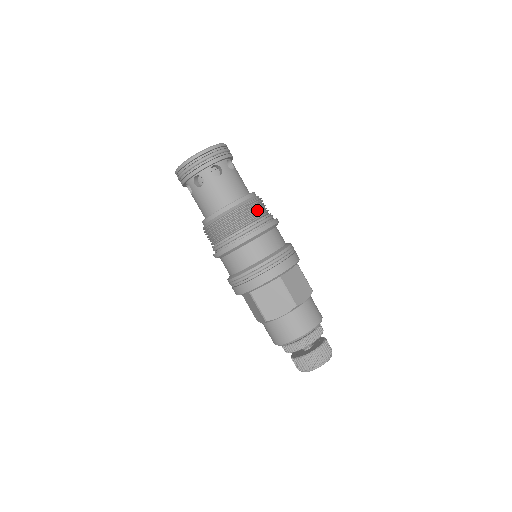
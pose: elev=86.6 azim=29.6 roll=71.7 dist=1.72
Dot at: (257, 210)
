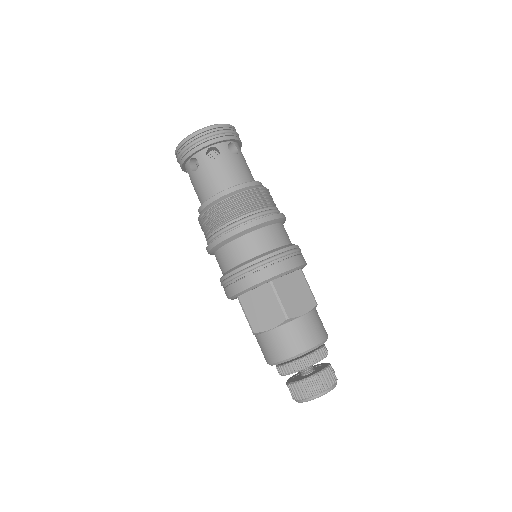
Dot at: (254, 201)
